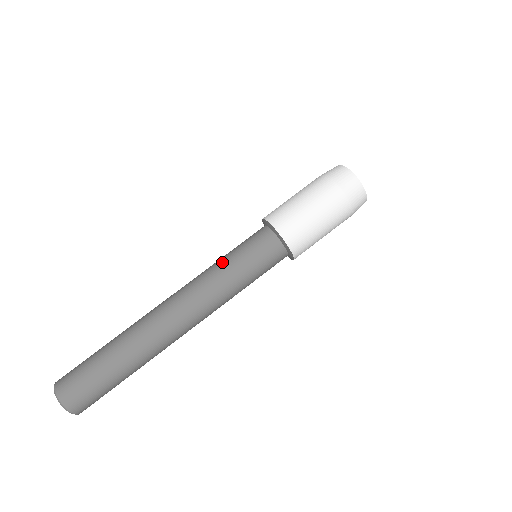
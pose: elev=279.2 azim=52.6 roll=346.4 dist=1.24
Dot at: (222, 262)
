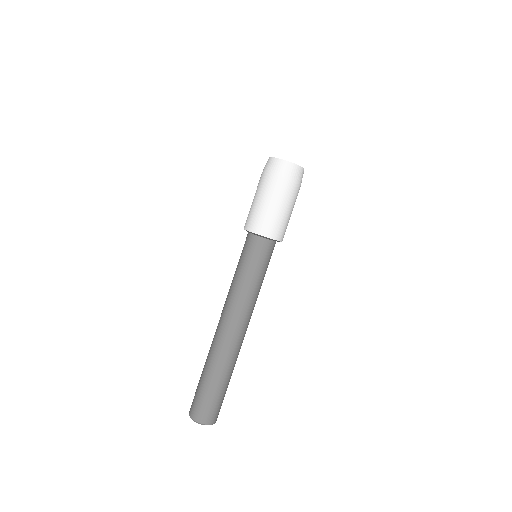
Dot at: (242, 279)
